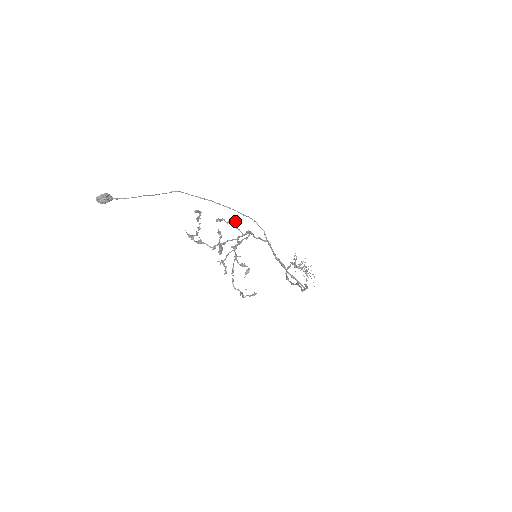
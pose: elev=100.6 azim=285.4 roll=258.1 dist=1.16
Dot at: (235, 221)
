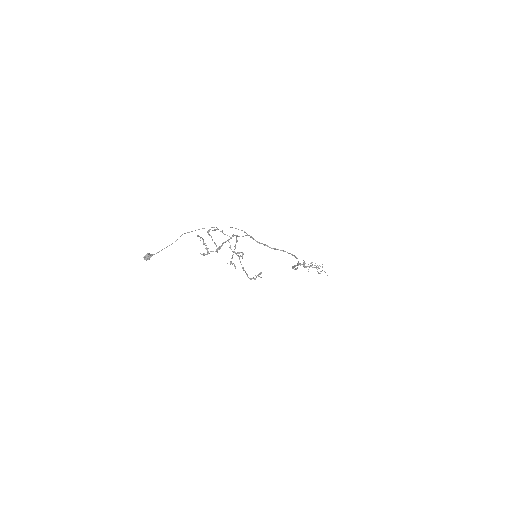
Dot at: occluded
